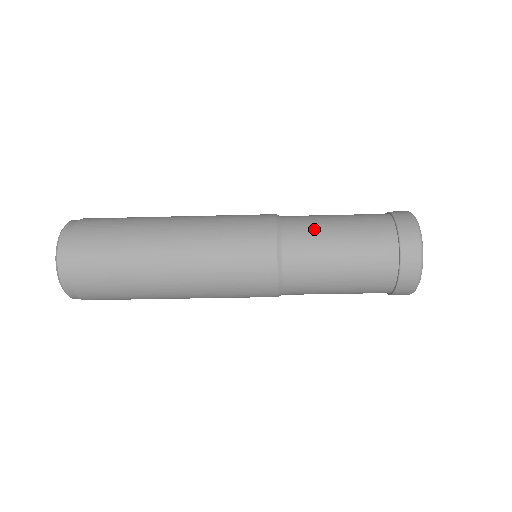
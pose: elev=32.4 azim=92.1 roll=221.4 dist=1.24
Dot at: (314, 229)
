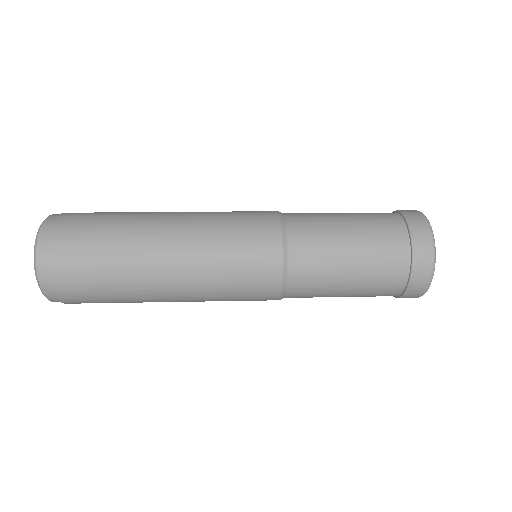
Dot at: (322, 278)
